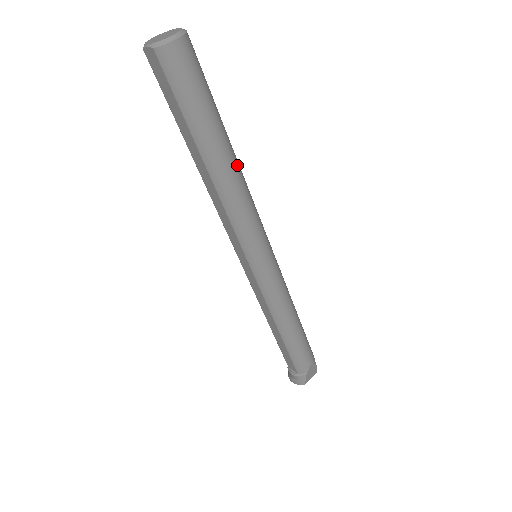
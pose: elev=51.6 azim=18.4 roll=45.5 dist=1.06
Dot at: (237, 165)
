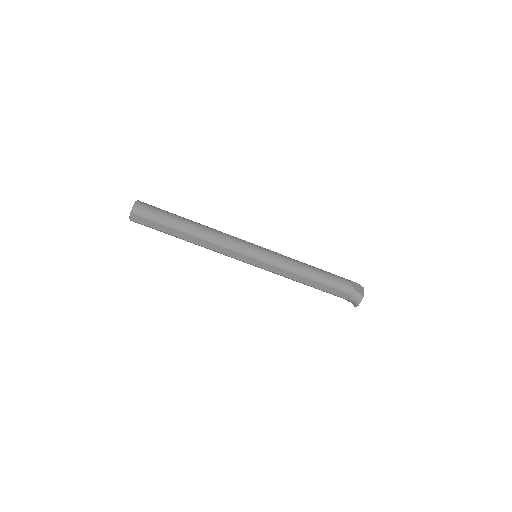
Dot at: (202, 225)
